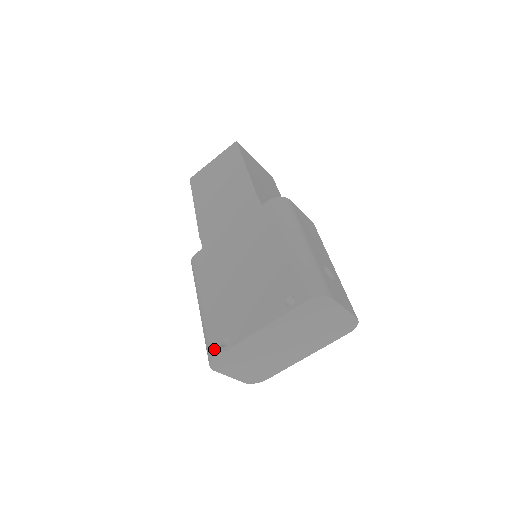
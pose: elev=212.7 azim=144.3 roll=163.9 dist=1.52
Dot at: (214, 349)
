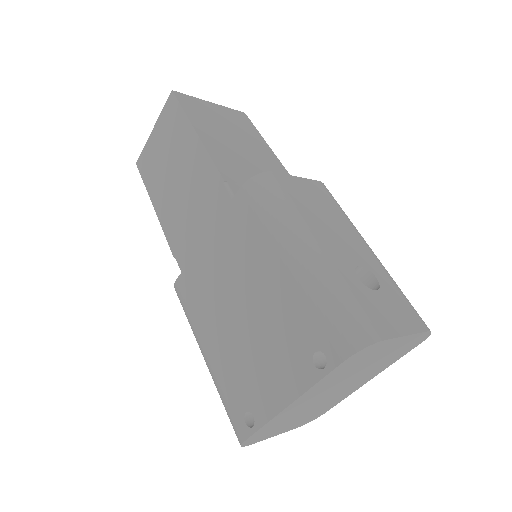
Dot at: (239, 429)
